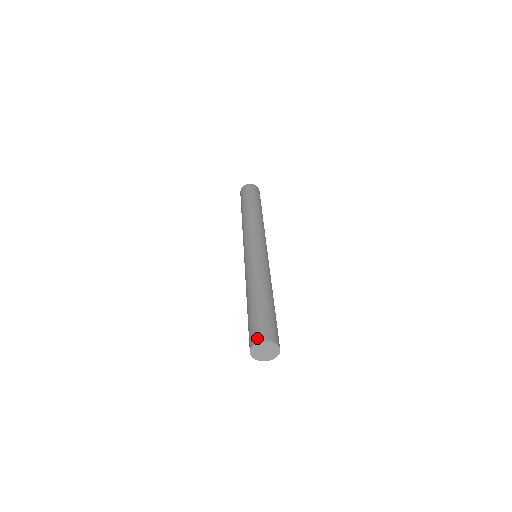
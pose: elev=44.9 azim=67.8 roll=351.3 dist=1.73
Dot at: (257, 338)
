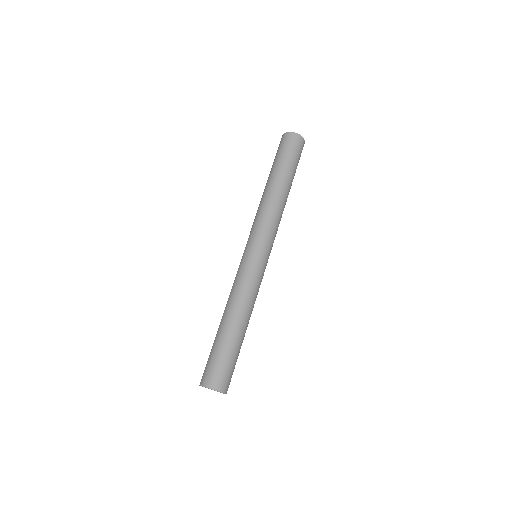
Dot at: (213, 384)
